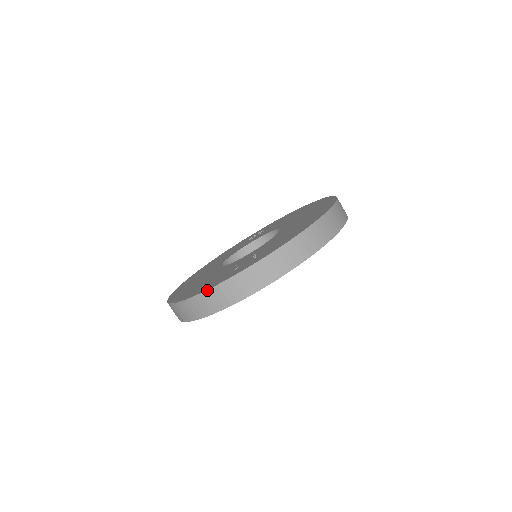
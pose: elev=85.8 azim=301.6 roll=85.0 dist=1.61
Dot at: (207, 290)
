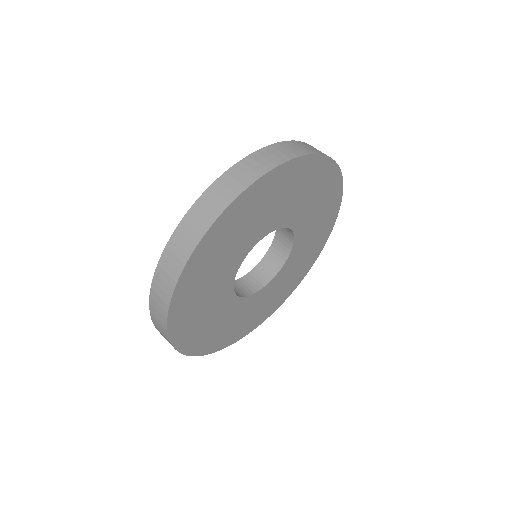
Dot at: occluded
